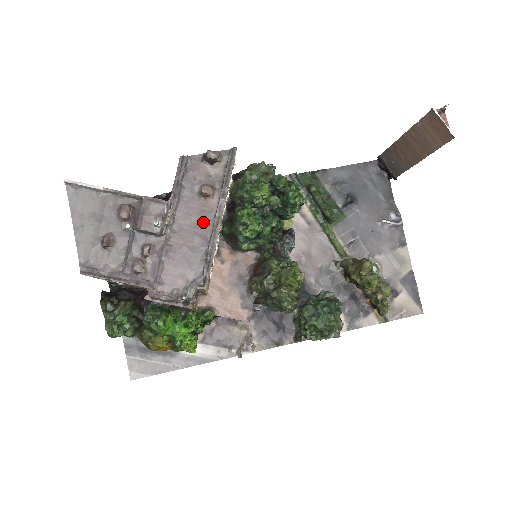
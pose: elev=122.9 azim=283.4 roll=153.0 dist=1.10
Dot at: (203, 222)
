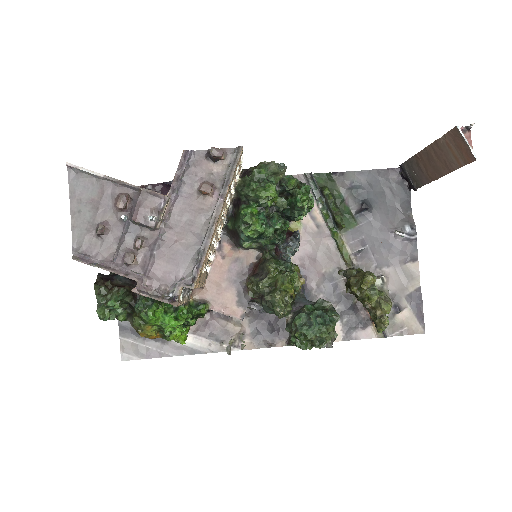
Dot at: (199, 220)
